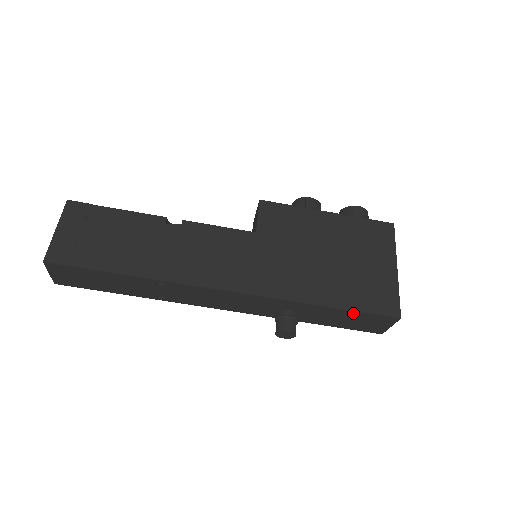
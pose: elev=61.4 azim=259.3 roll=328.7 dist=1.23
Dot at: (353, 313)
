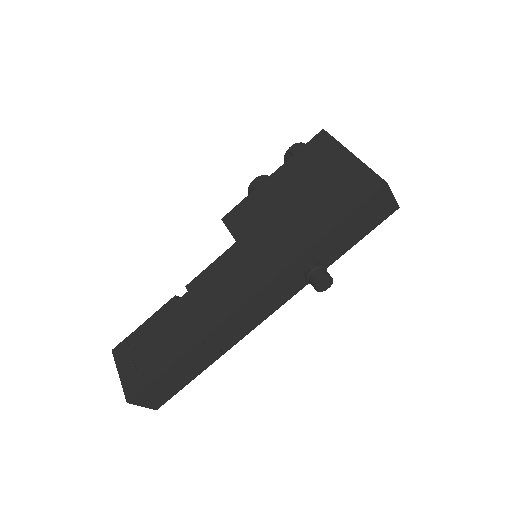
Dot at: (350, 218)
